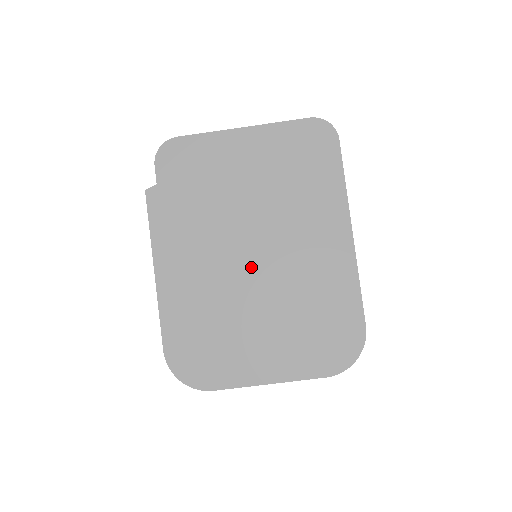
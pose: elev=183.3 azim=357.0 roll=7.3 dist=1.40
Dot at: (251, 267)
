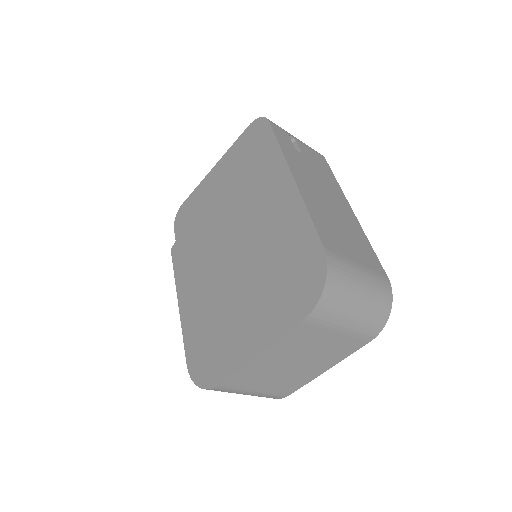
Dot at: (230, 258)
